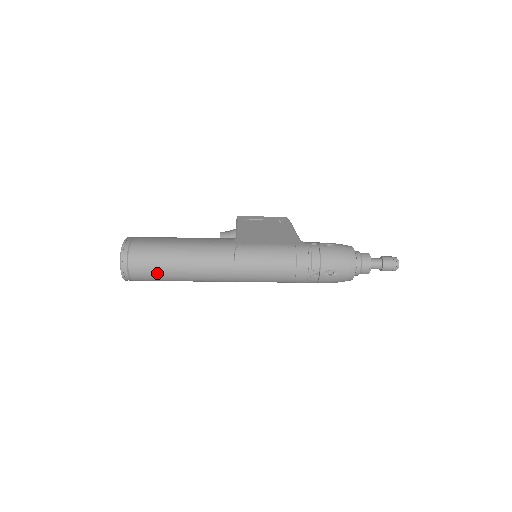
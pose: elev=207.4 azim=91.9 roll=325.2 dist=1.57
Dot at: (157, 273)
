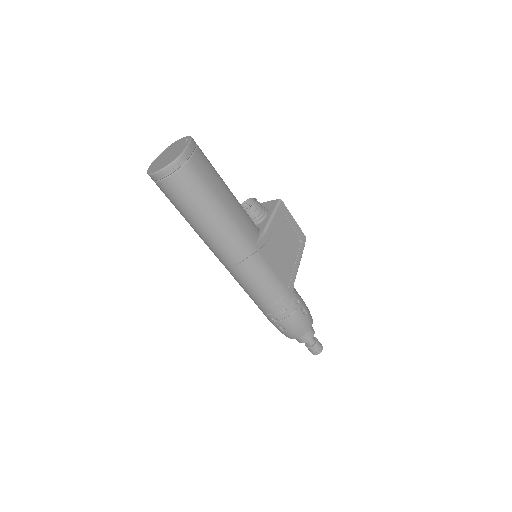
Dot at: (179, 206)
